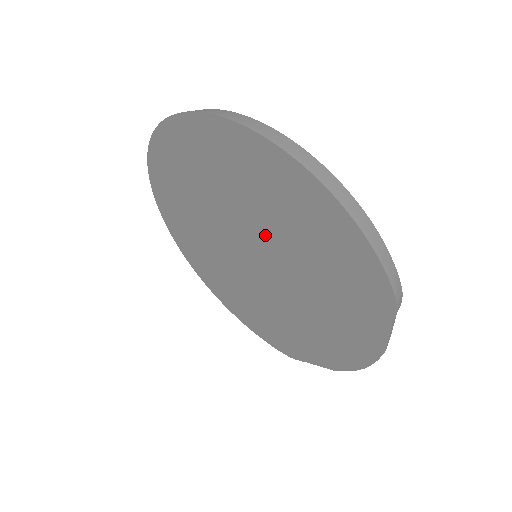
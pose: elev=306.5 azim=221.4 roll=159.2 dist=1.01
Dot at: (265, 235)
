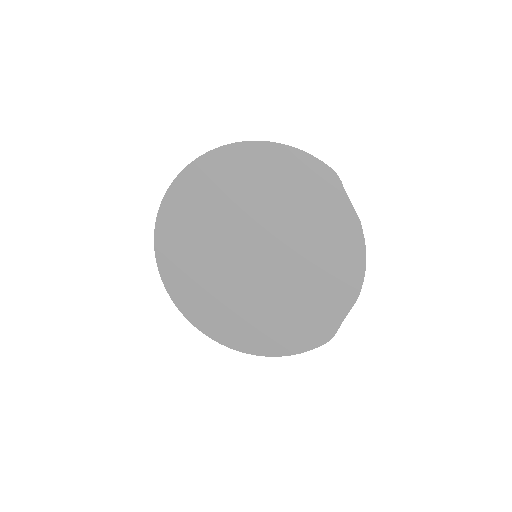
Dot at: (251, 221)
